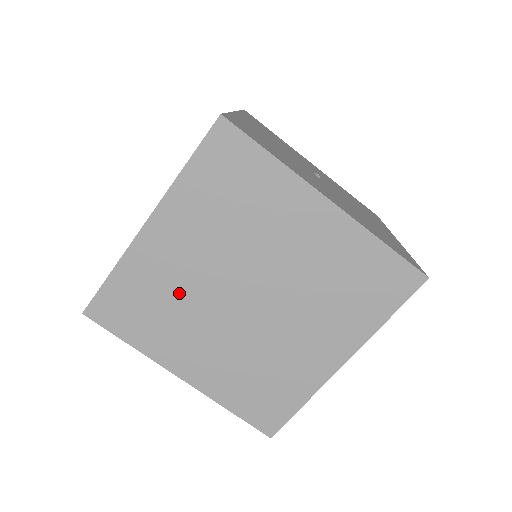
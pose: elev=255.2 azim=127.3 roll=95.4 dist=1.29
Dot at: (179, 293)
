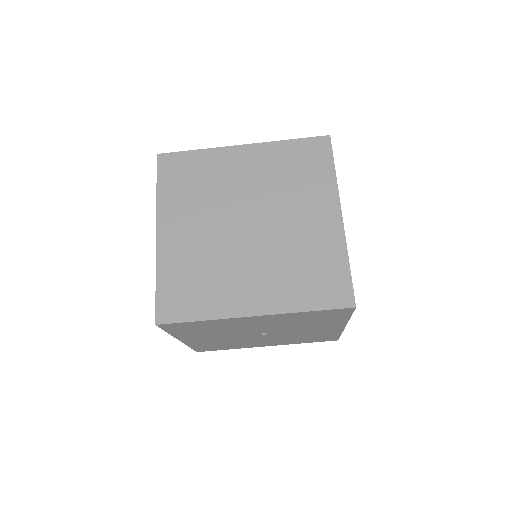
Dot at: (206, 257)
